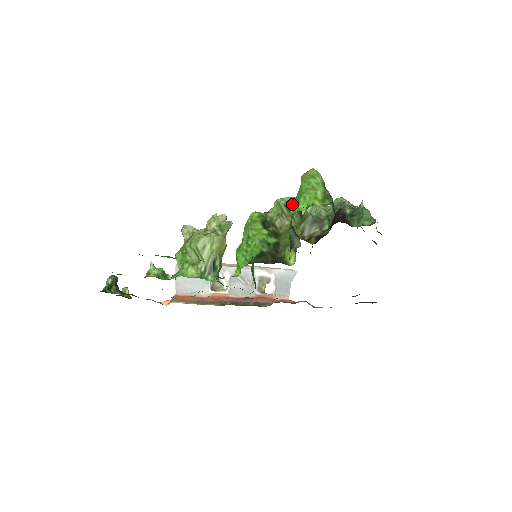
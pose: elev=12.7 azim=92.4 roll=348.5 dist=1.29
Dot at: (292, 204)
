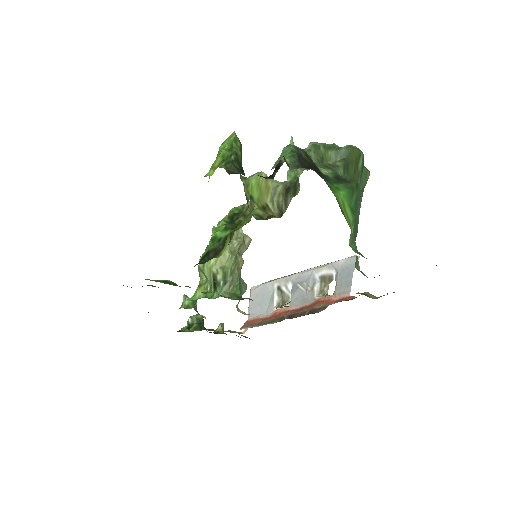
Dot at: occluded
